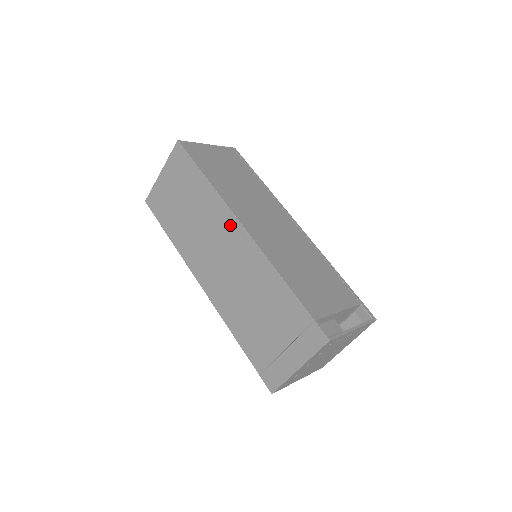
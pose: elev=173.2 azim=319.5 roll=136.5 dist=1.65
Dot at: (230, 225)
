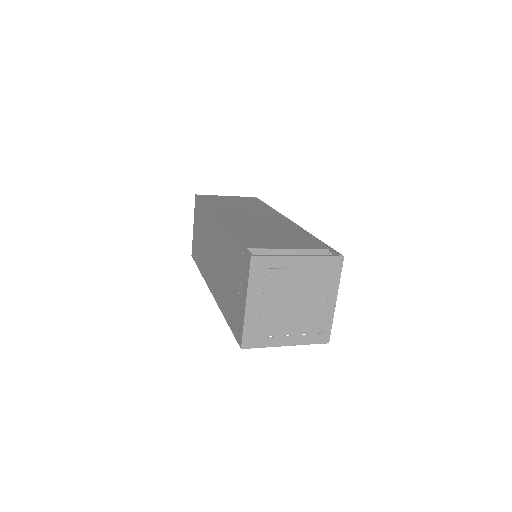
Dot at: (213, 224)
